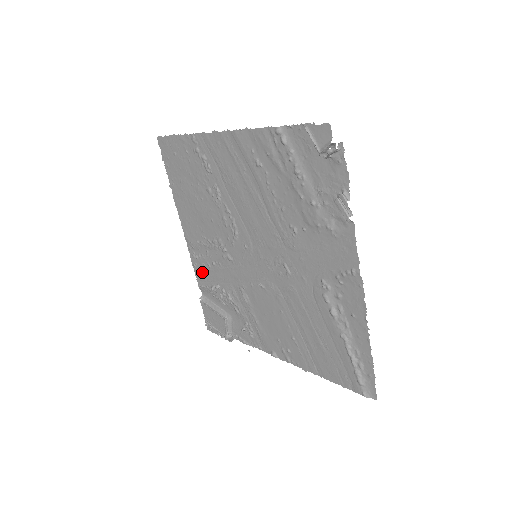
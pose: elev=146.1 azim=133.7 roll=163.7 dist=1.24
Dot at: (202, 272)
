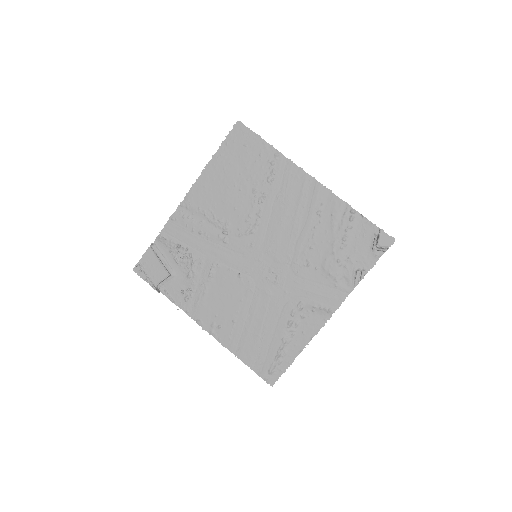
Dot at: (177, 229)
